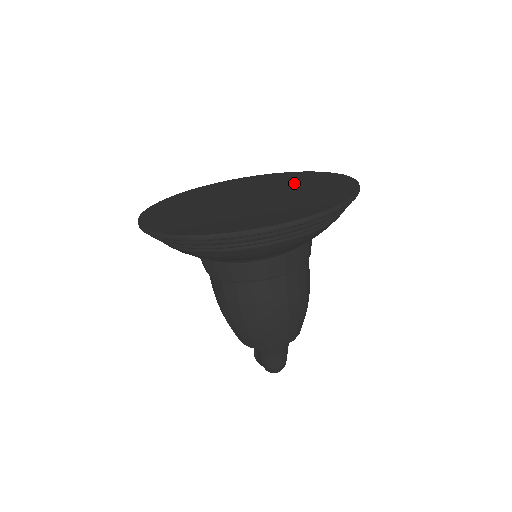
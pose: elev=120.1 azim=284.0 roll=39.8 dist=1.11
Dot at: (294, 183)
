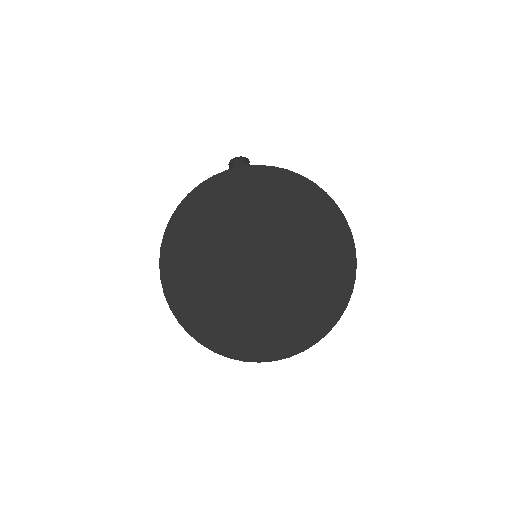
Dot at: (303, 236)
